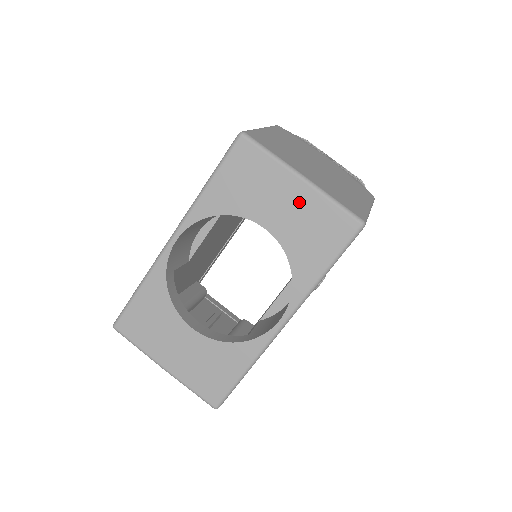
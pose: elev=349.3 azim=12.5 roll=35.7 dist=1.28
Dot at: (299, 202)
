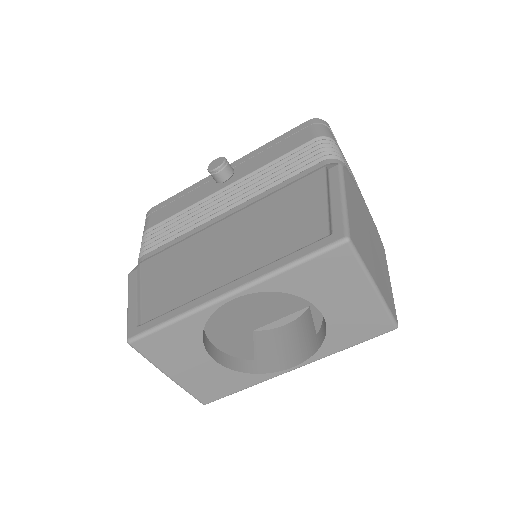
Dot at: (362, 304)
